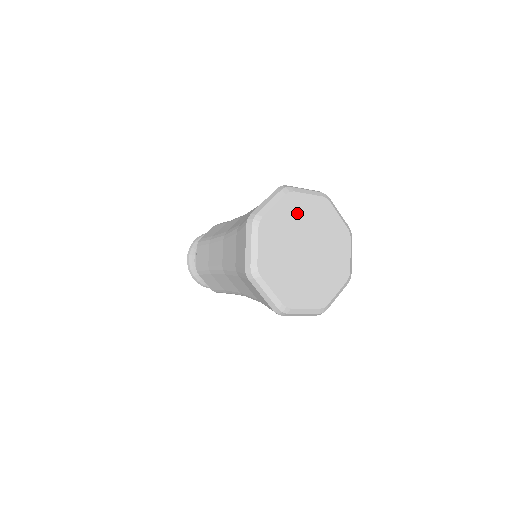
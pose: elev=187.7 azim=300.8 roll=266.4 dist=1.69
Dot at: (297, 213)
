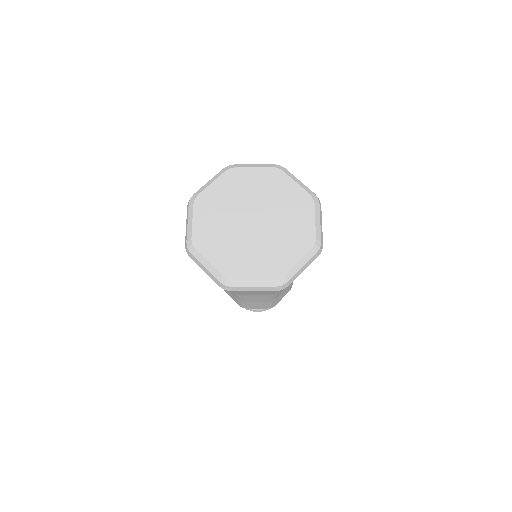
Dot at: (240, 186)
